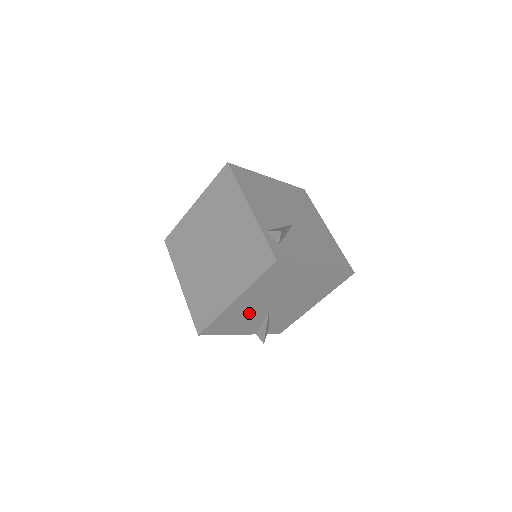
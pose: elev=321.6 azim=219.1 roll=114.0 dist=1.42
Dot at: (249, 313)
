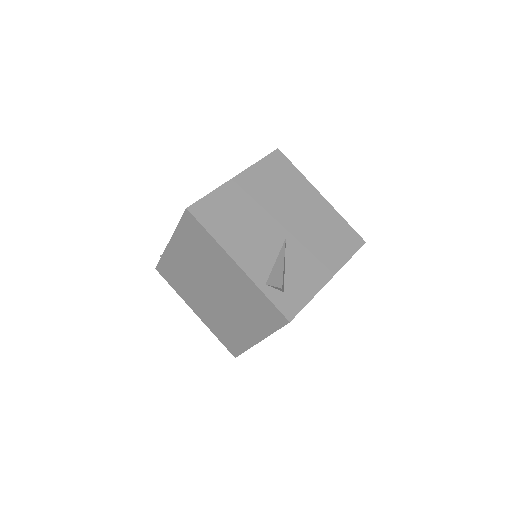
Dot at: occluded
